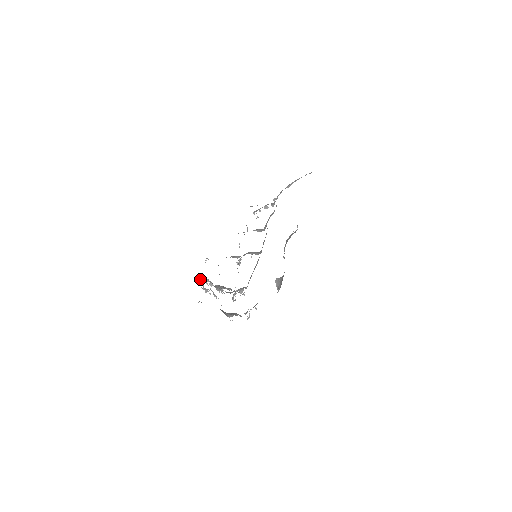
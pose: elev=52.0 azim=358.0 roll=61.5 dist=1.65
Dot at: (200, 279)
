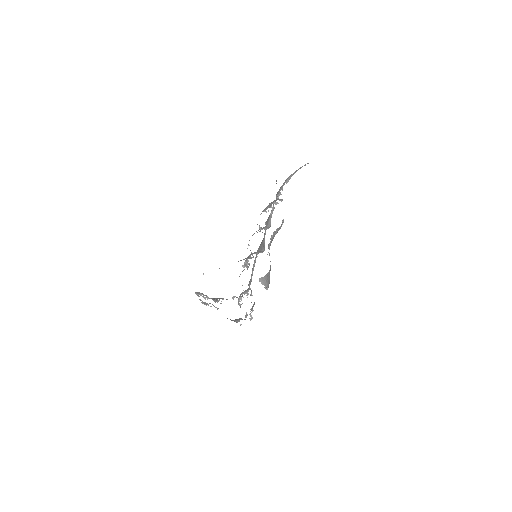
Dot at: (197, 295)
